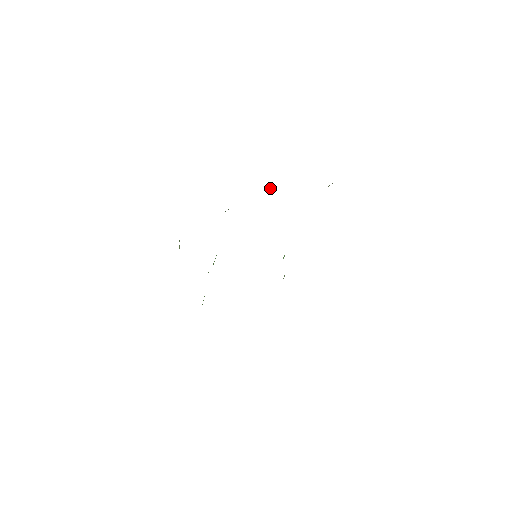
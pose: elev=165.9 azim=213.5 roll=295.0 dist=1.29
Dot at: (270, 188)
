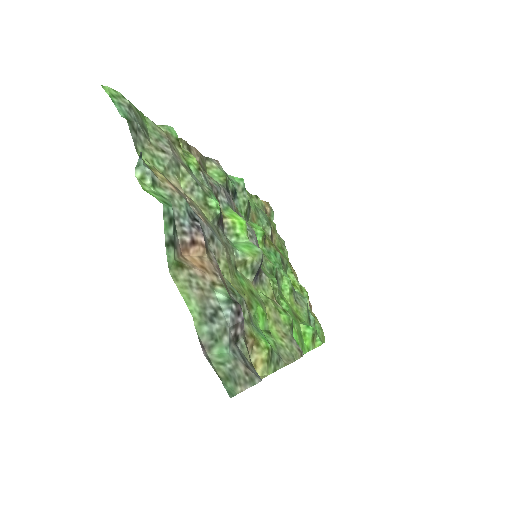
Dot at: (238, 182)
